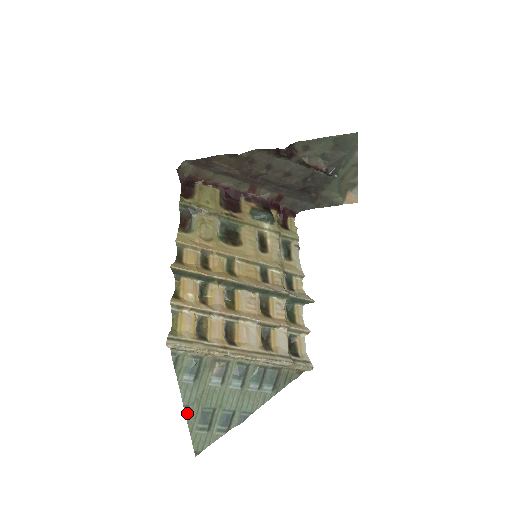
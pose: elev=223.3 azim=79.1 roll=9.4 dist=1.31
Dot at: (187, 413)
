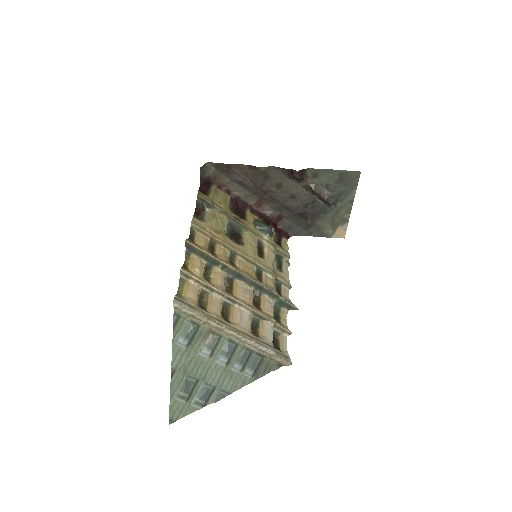
Dot at: (172, 377)
